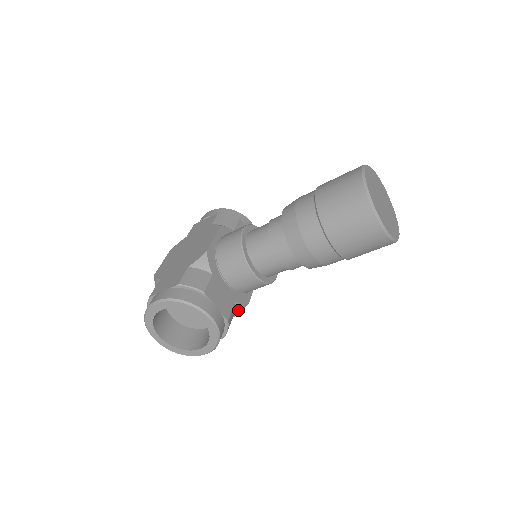
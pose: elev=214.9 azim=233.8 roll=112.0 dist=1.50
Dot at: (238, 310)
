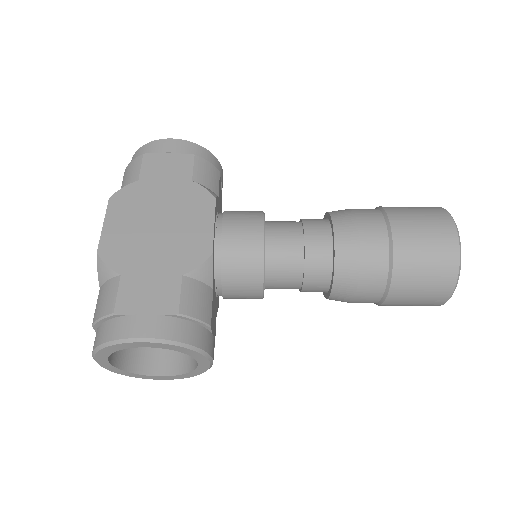
Dot at: occluded
